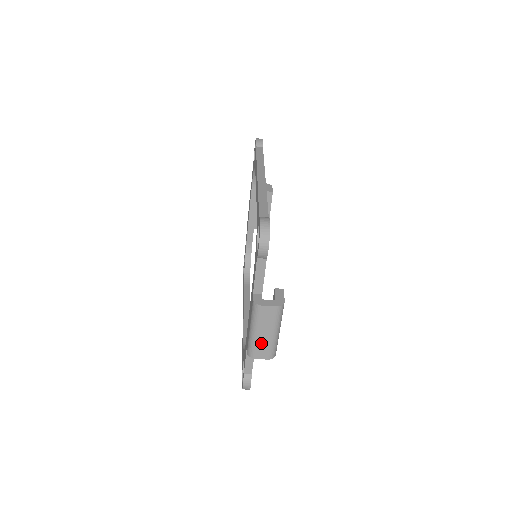
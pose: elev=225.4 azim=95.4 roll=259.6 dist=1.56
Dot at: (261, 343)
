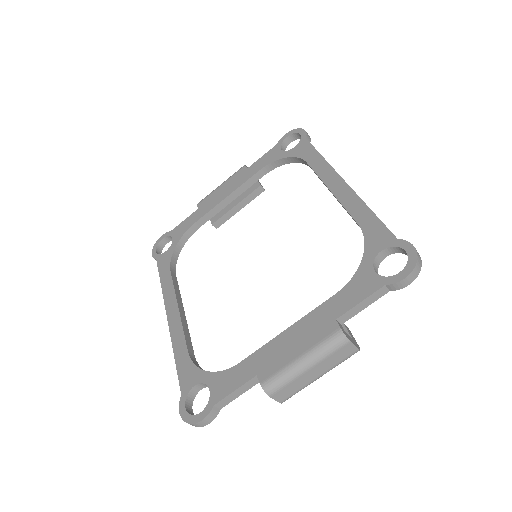
Dot at: (297, 381)
